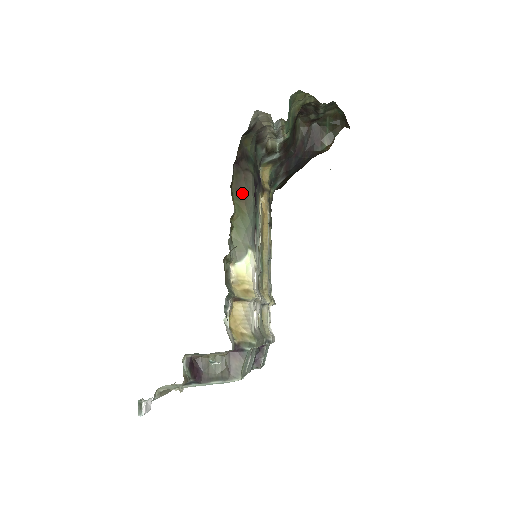
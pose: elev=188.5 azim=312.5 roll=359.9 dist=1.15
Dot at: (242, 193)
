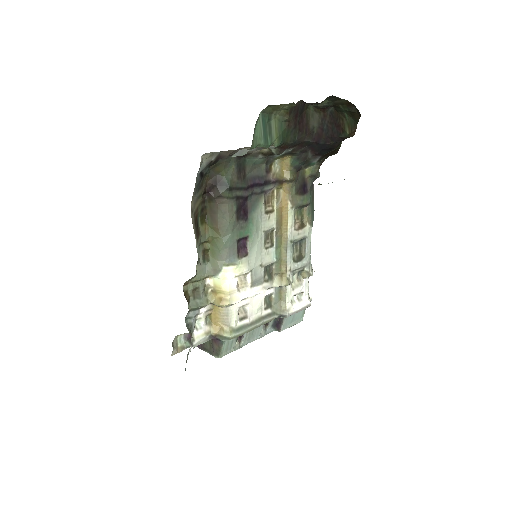
Dot at: (216, 219)
